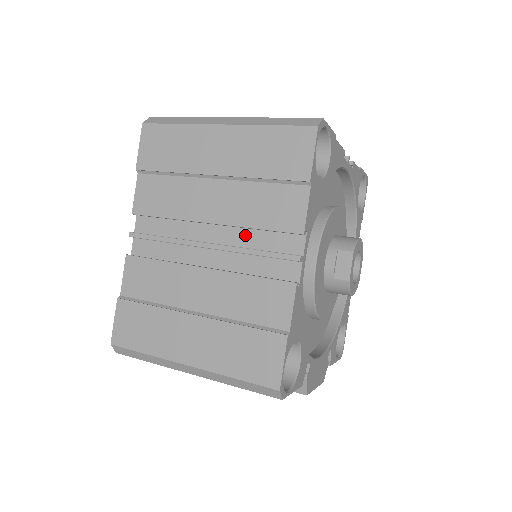
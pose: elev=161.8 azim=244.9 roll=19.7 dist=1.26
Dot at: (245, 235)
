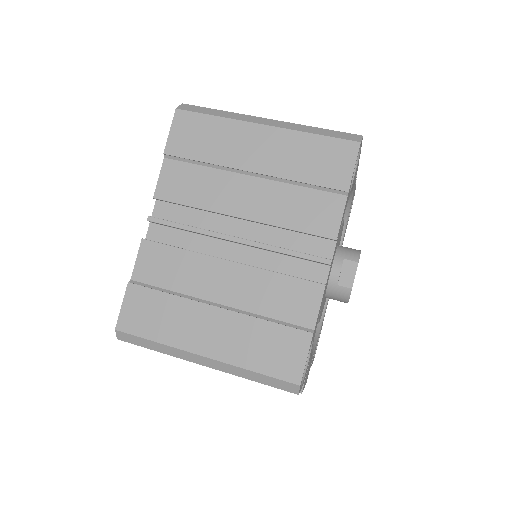
Dot at: (275, 234)
